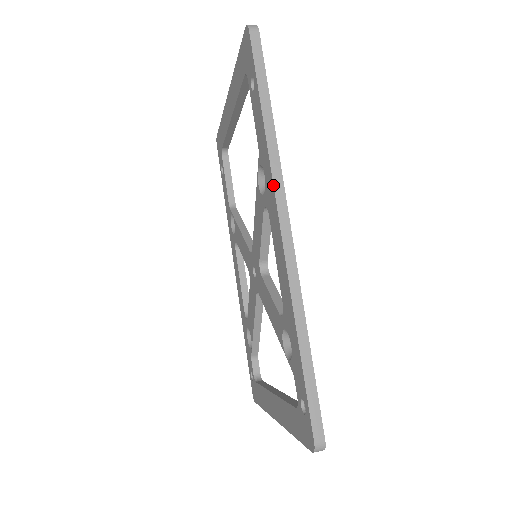
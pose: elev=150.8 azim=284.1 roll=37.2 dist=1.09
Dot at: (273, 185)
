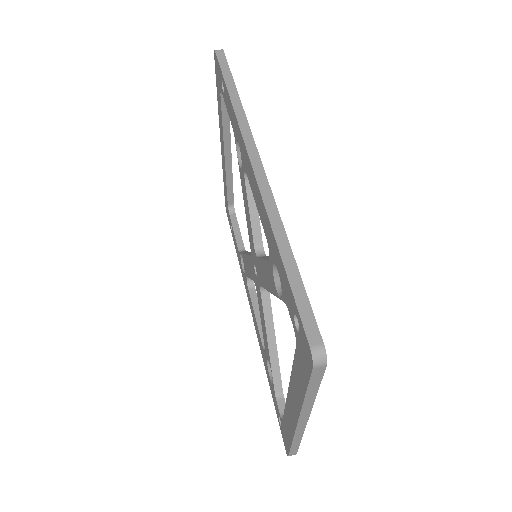
Dot at: (241, 134)
